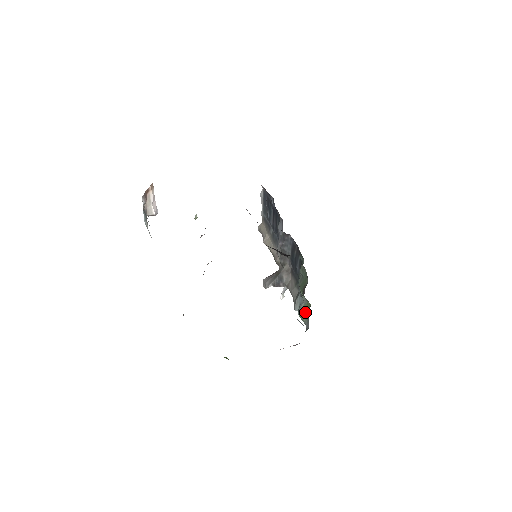
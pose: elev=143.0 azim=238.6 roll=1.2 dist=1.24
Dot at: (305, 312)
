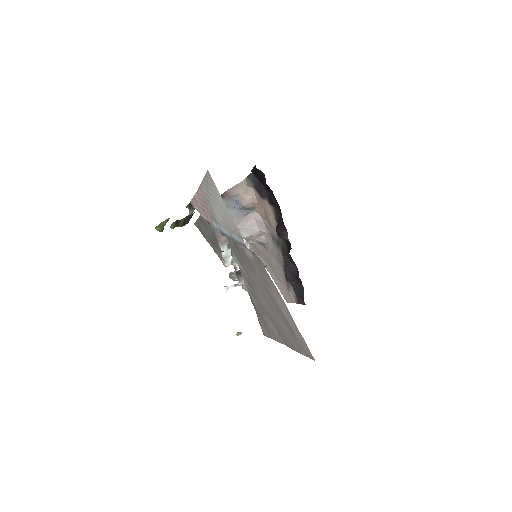
Dot at: occluded
